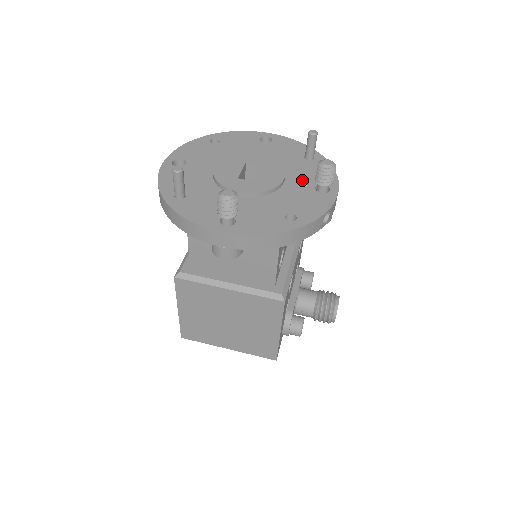
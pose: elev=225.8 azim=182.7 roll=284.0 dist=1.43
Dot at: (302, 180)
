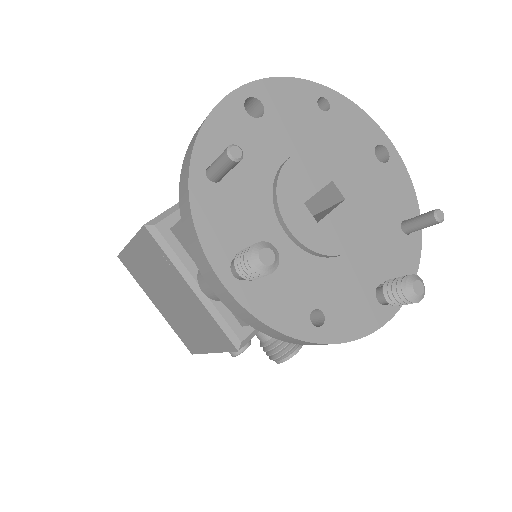
Dot at: (373, 261)
